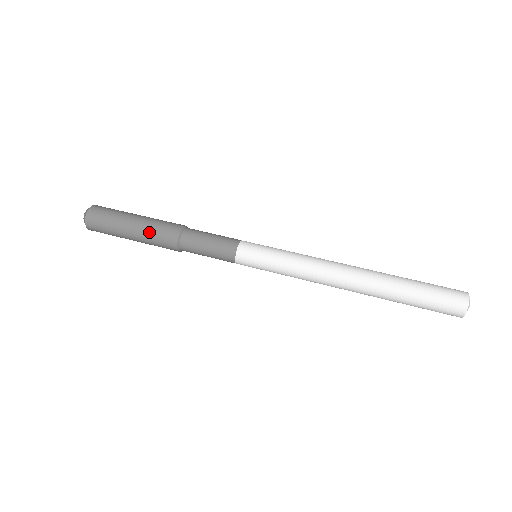
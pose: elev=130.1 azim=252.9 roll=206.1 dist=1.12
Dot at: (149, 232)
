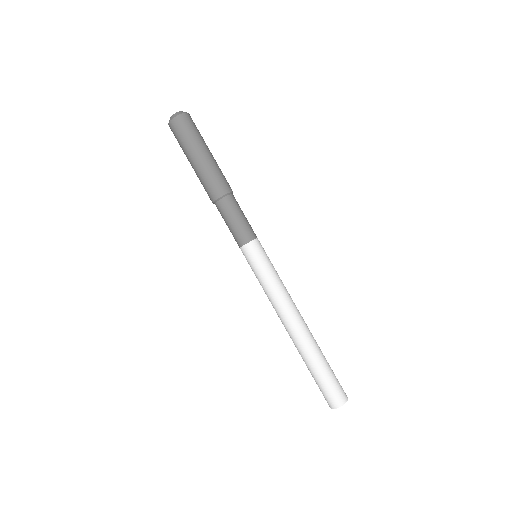
Dot at: (201, 177)
